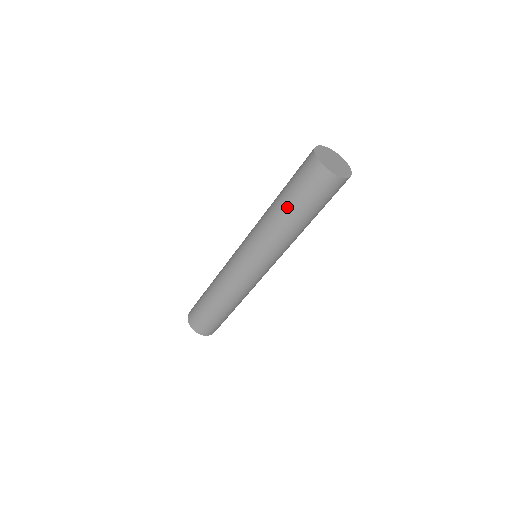
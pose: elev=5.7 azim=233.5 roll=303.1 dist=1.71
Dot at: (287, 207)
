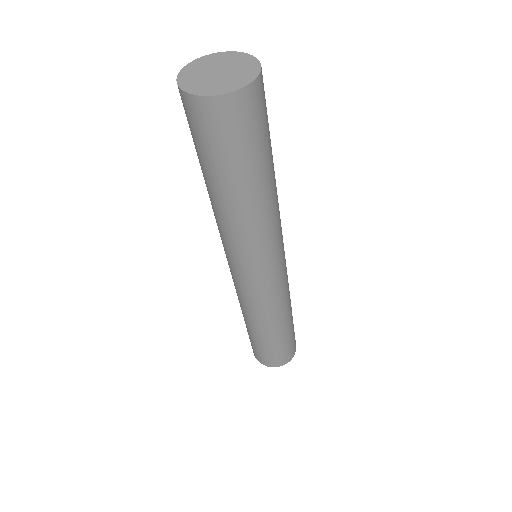
Dot at: occluded
